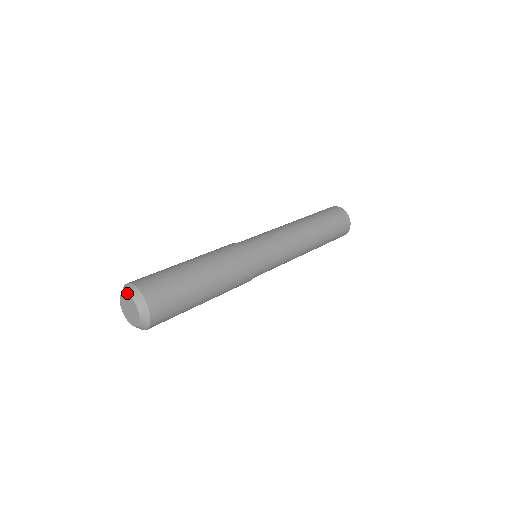
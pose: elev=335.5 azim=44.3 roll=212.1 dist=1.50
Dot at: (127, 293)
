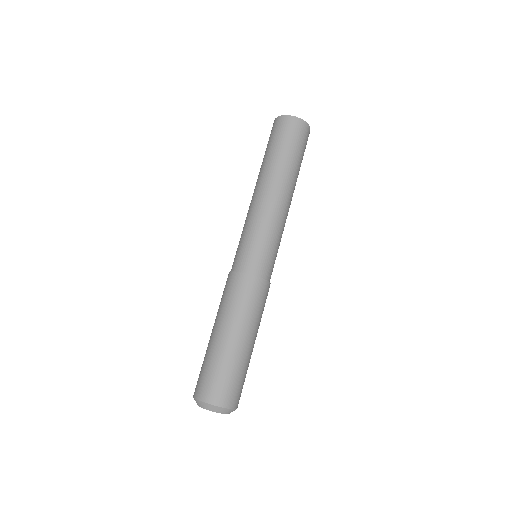
Dot at: occluded
